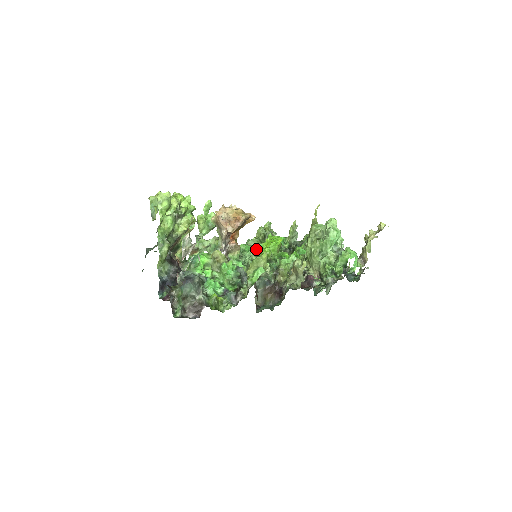
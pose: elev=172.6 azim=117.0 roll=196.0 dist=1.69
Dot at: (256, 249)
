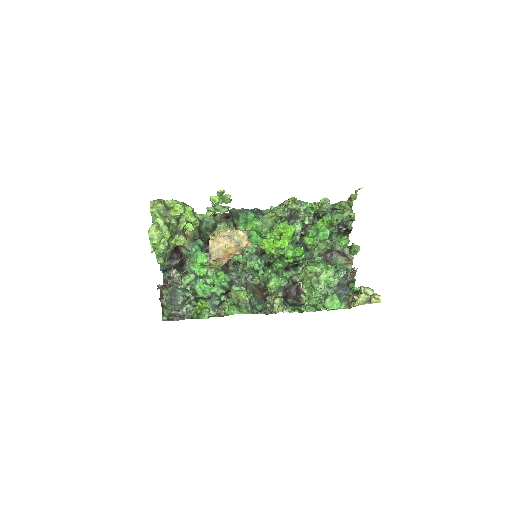
Dot at: (261, 243)
